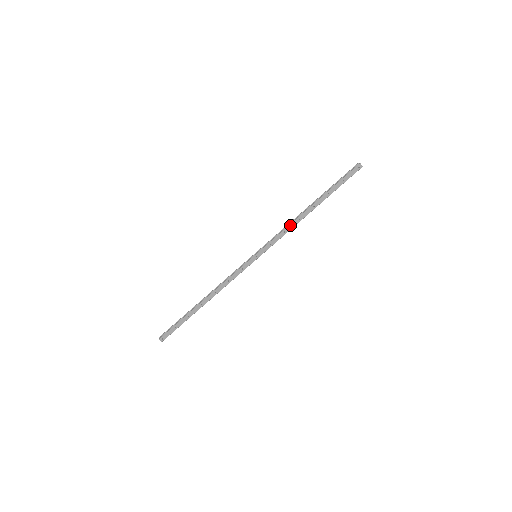
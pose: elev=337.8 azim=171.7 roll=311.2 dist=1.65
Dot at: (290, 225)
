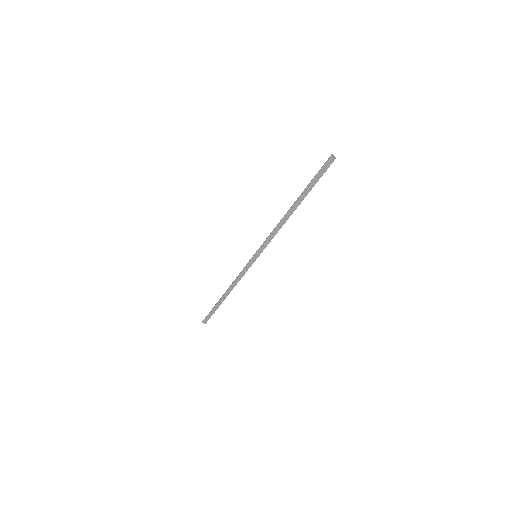
Dot at: (276, 227)
